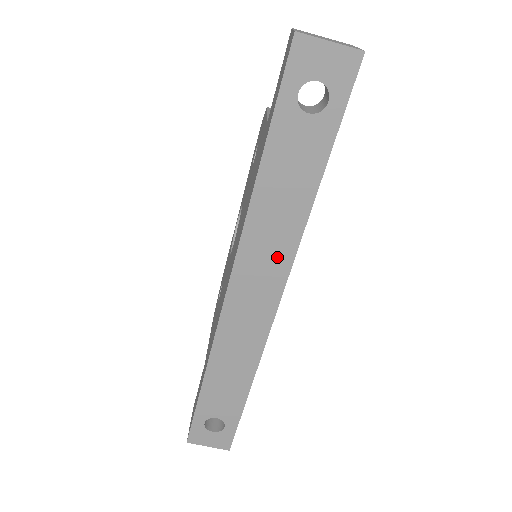
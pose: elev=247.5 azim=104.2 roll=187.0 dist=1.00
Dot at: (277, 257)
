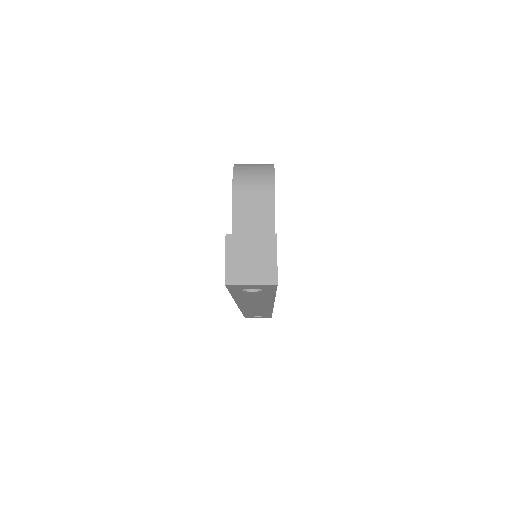
Dot at: (263, 304)
